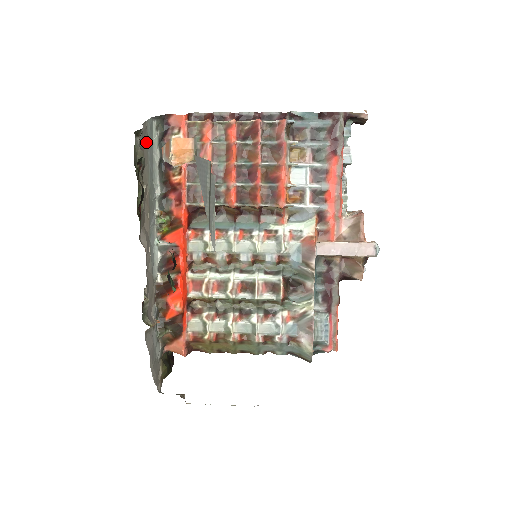
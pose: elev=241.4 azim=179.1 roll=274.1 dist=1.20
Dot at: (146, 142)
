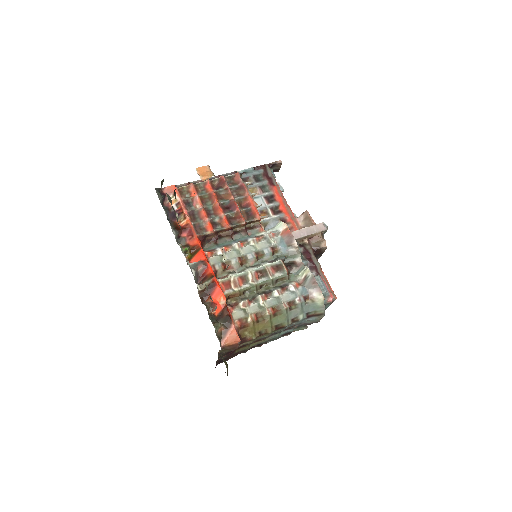
Dot at: occluded
